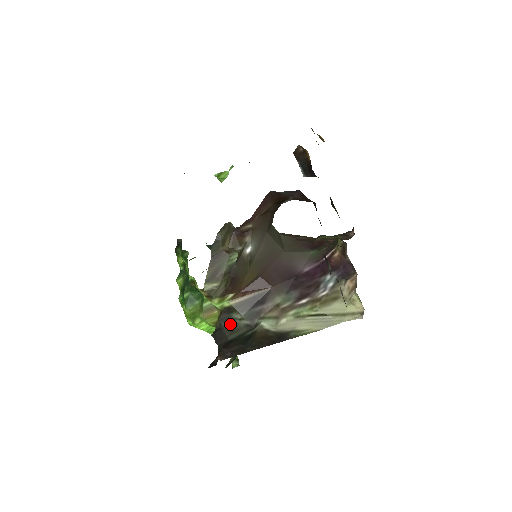
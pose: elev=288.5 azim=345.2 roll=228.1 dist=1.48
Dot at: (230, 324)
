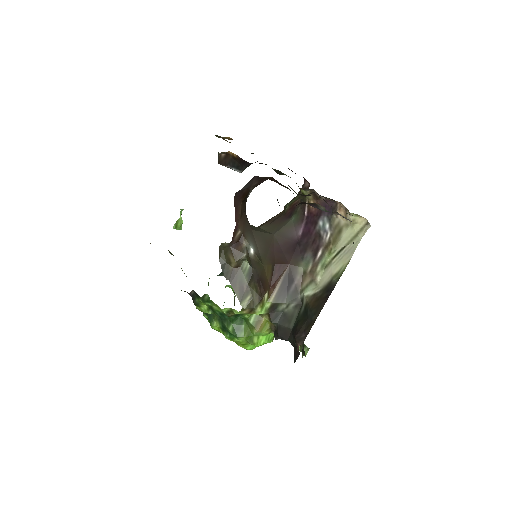
Dot at: (282, 317)
